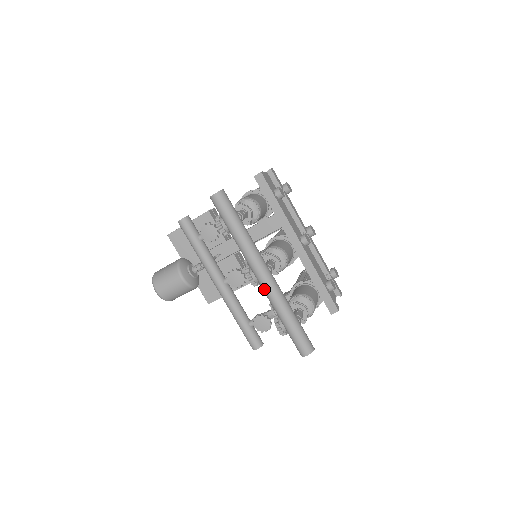
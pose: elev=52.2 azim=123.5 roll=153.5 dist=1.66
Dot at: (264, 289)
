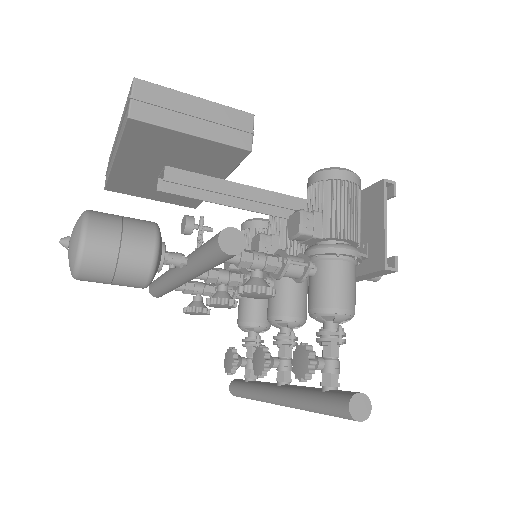
Dot at: (270, 402)
